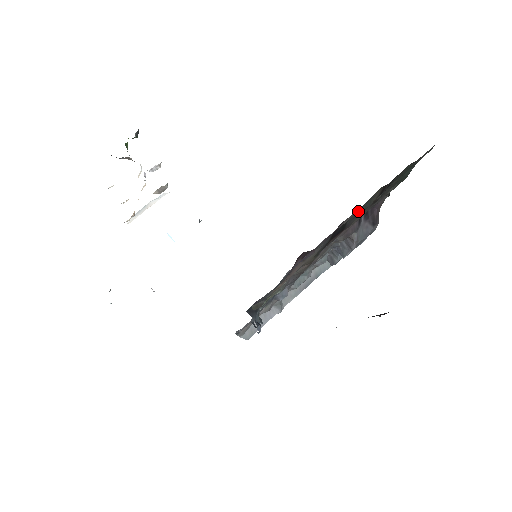
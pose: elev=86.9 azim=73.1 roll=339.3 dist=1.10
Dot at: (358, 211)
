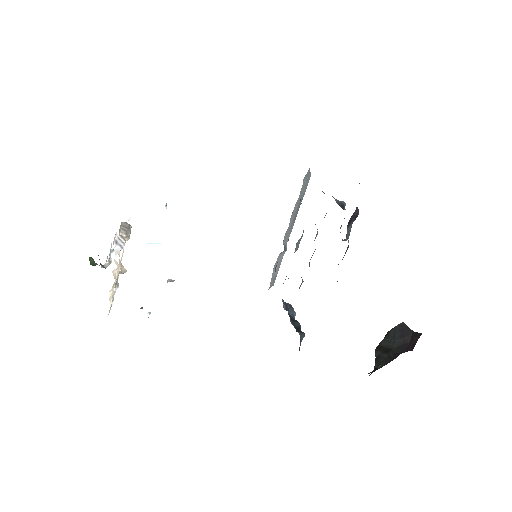
Dot at: occluded
